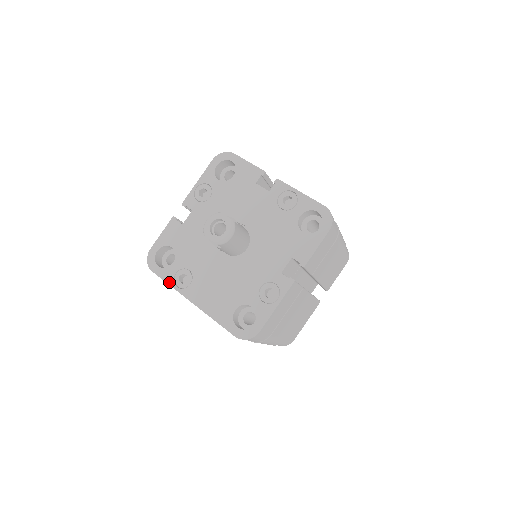
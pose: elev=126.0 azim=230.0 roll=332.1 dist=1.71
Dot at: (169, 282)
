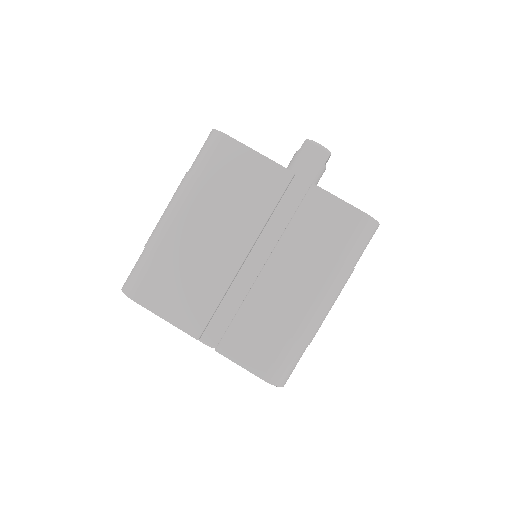
Dot at: occluded
